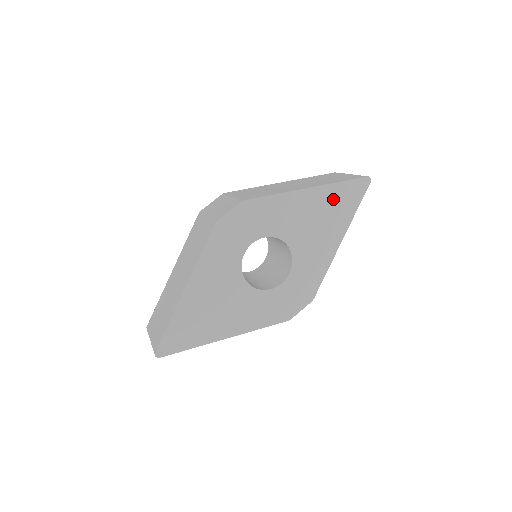
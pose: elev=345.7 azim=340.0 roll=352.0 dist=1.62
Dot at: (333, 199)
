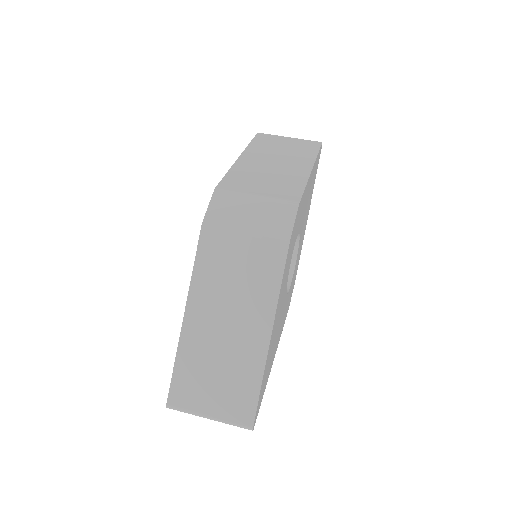
Dot at: (314, 174)
